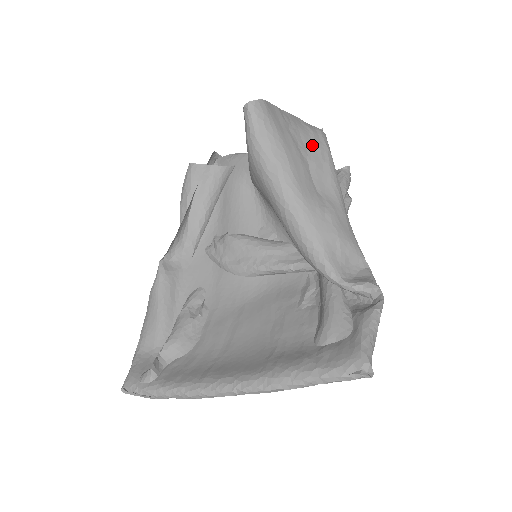
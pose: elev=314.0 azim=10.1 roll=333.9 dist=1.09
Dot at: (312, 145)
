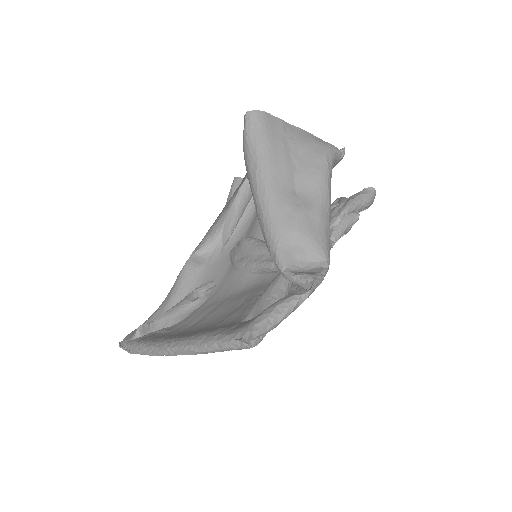
Dot at: (308, 154)
